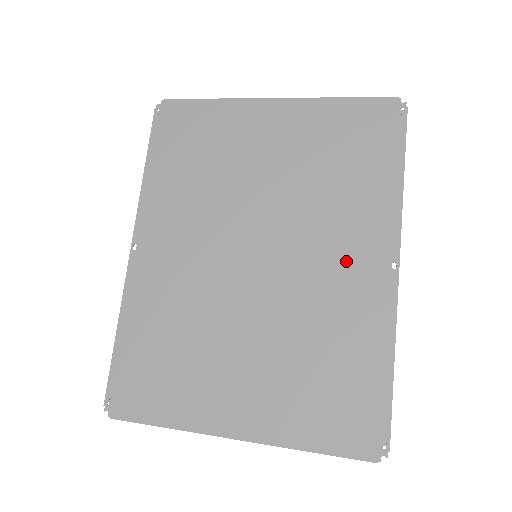
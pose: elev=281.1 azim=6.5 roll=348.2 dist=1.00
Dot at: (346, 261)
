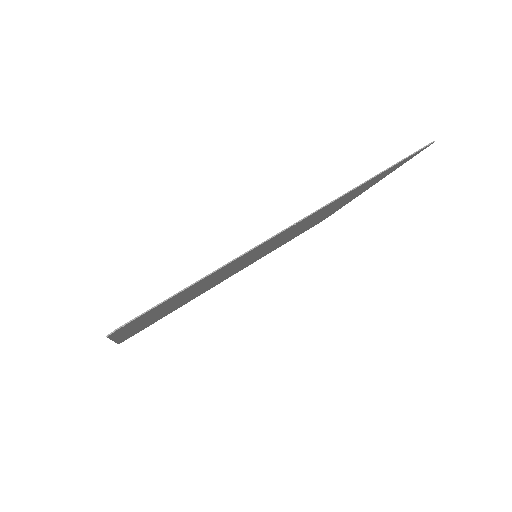
Dot at: occluded
